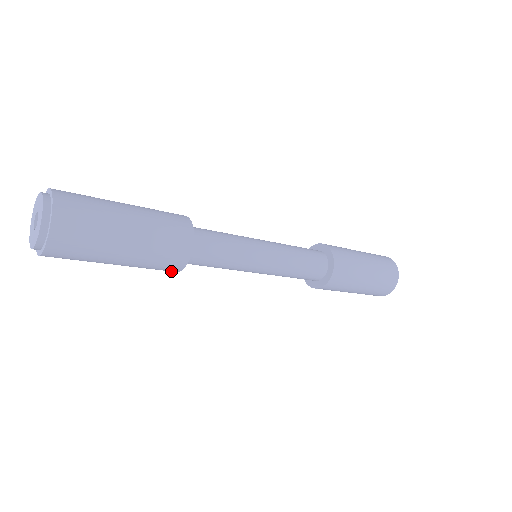
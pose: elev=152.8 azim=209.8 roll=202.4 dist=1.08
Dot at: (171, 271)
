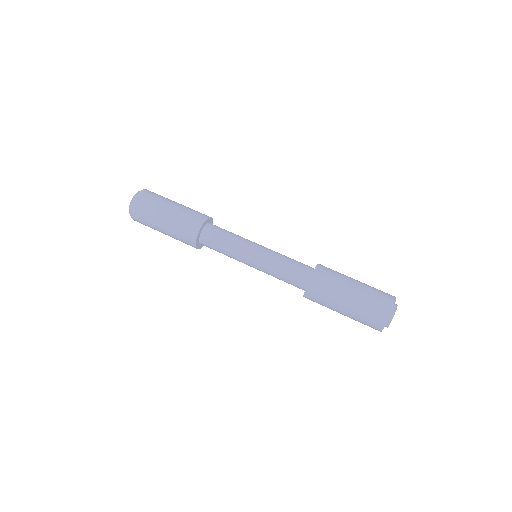
Dot at: occluded
